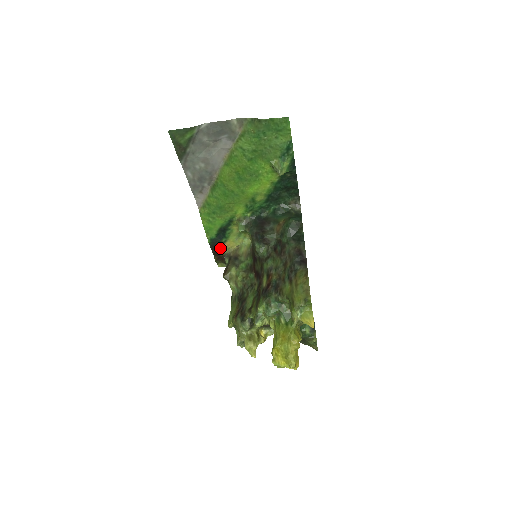
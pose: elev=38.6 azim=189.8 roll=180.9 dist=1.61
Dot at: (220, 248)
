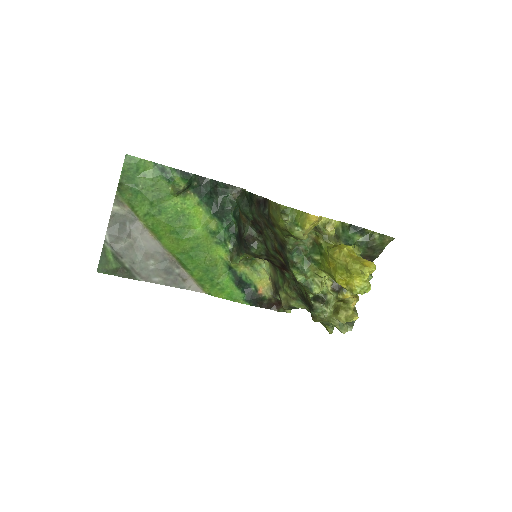
Dot at: (262, 297)
